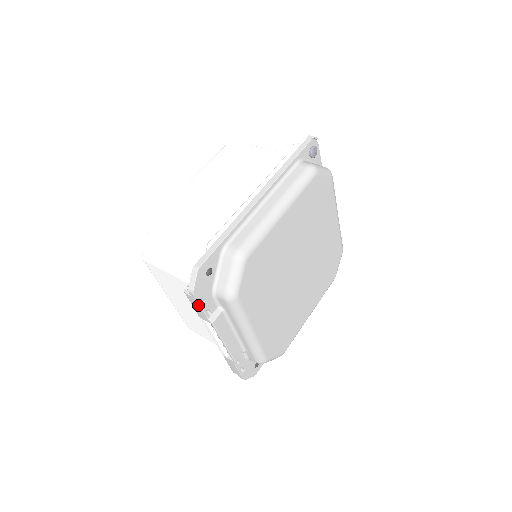
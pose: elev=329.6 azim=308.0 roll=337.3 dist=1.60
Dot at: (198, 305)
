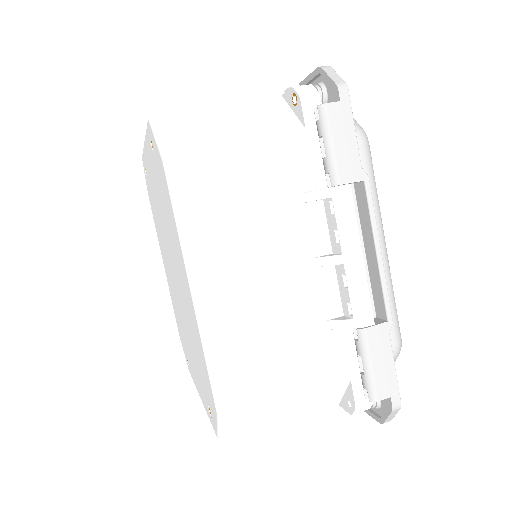
Dot at: (350, 126)
